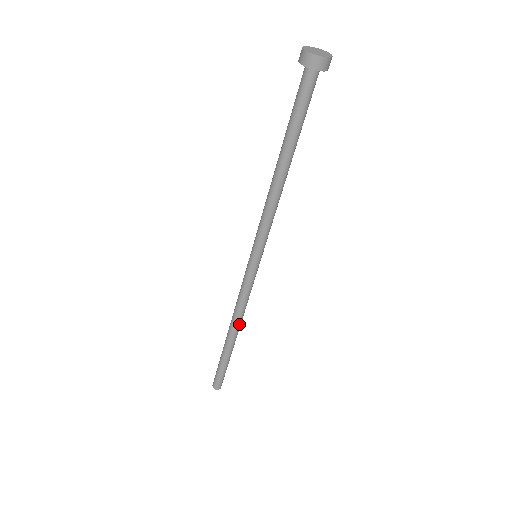
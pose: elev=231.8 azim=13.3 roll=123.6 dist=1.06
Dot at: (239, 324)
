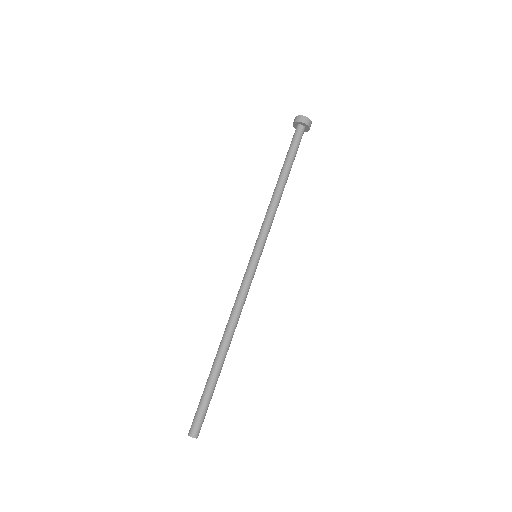
Dot at: (233, 331)
